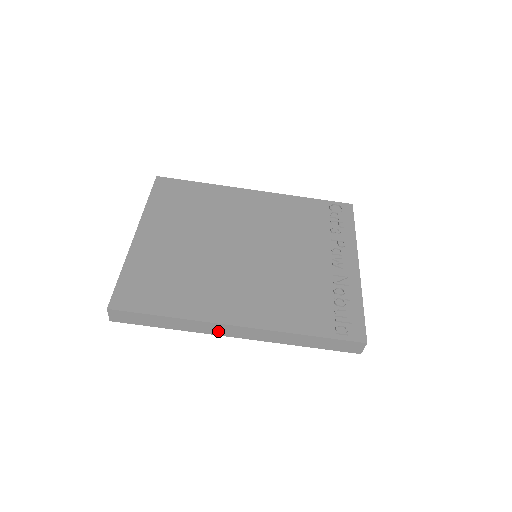
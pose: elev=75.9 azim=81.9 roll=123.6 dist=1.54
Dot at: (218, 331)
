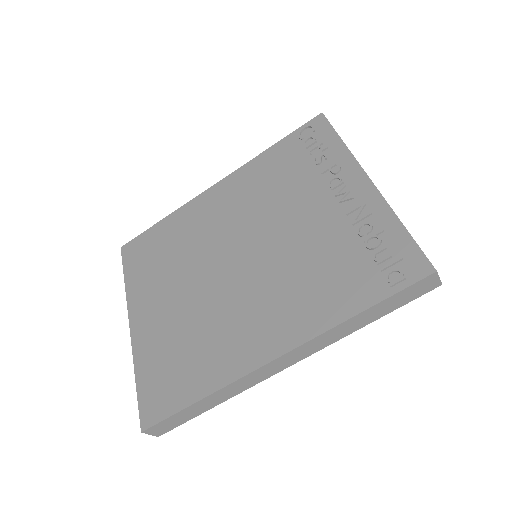
Dot at: (263, 375)
